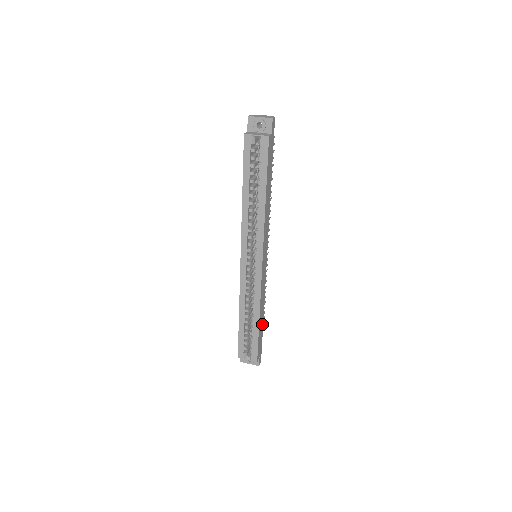
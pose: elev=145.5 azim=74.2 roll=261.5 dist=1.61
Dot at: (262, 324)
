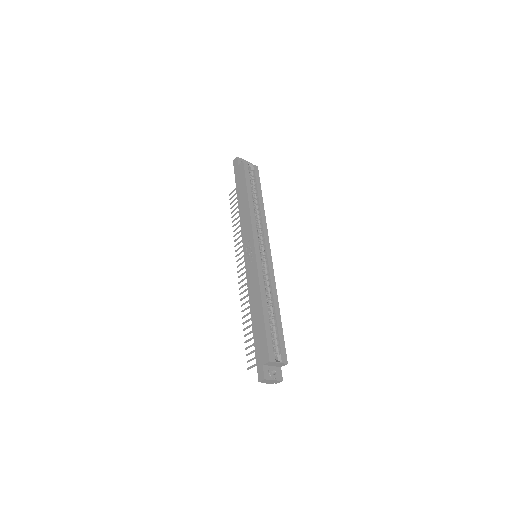
Dot at: occluded
